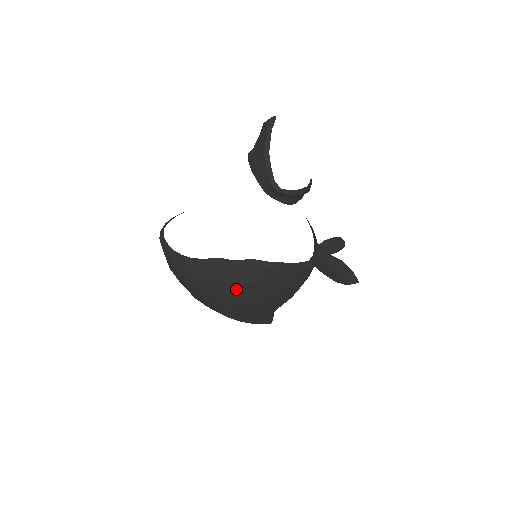
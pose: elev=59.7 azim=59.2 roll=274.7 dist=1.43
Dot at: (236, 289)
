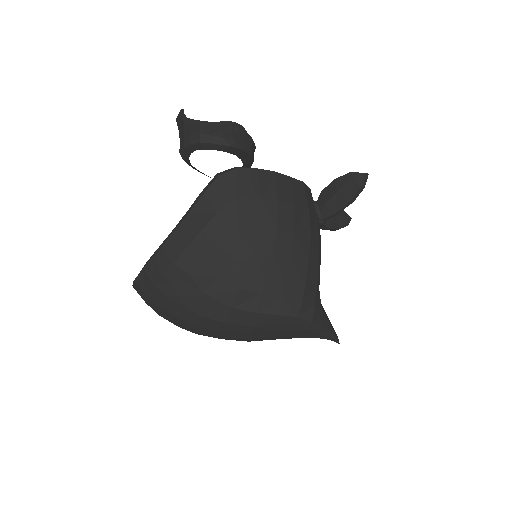
Dot at: (225, 226)
